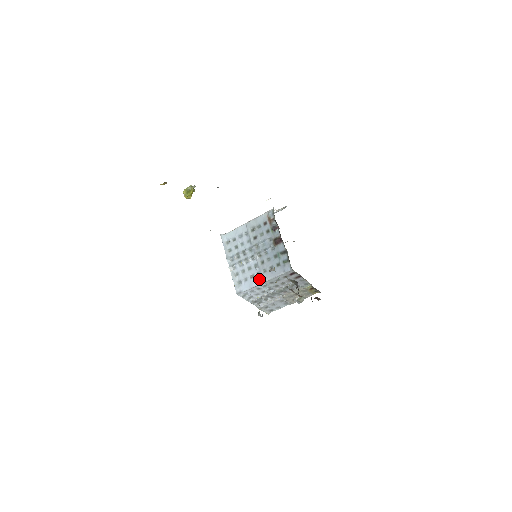
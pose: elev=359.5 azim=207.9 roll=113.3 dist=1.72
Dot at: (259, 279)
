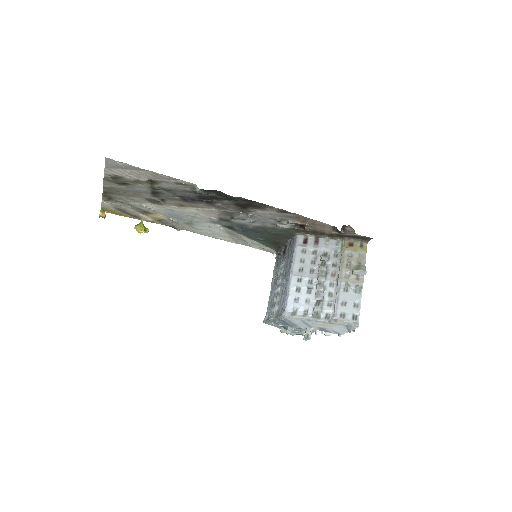
Dot at: (288, 280)
